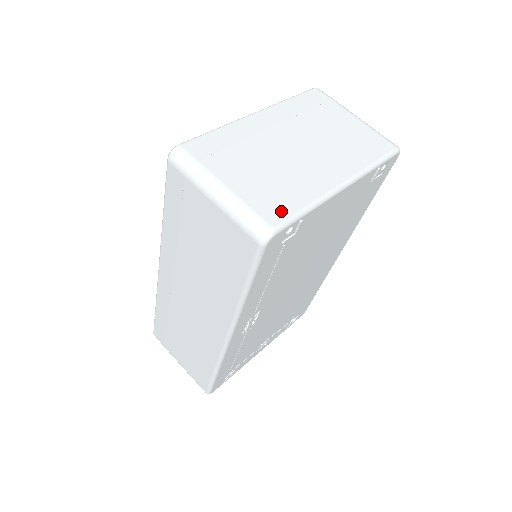
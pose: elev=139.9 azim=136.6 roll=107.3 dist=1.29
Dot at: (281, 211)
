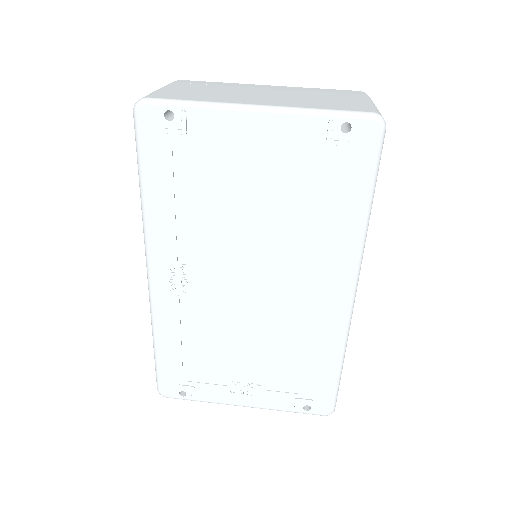
Dot at: (170, 97)
